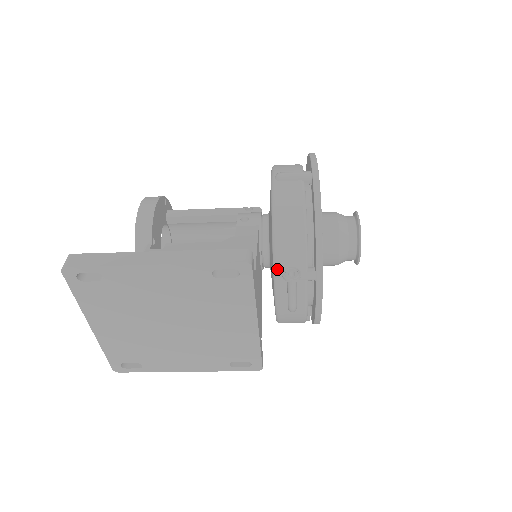
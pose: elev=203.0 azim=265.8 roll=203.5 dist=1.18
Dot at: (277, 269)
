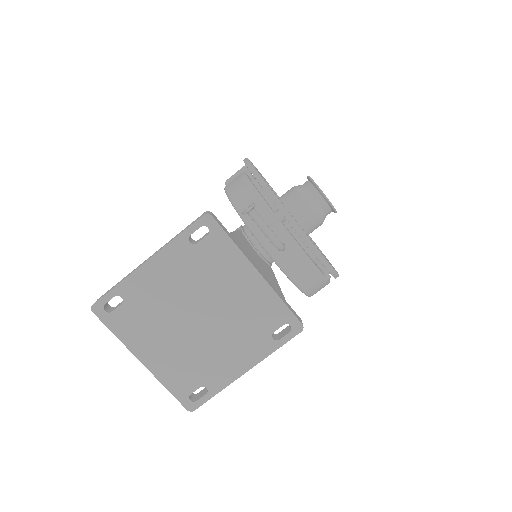
Dot at: (252, 228)
